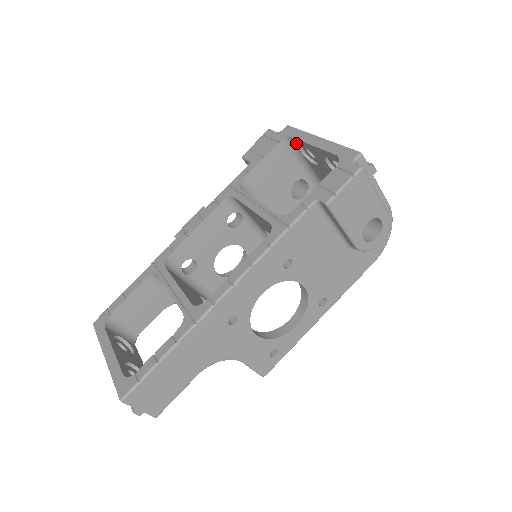
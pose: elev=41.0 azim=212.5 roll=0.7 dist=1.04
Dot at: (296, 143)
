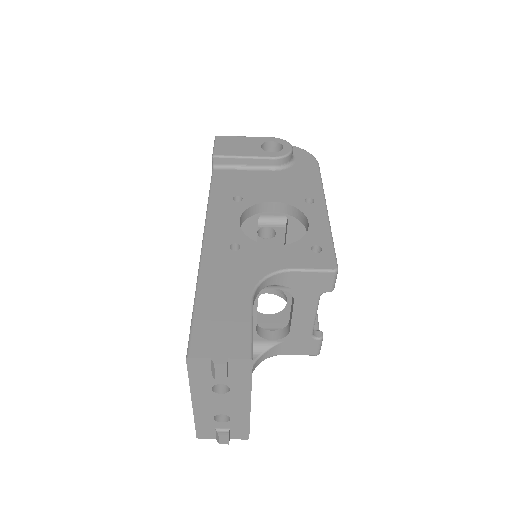
Dot at: occluded
